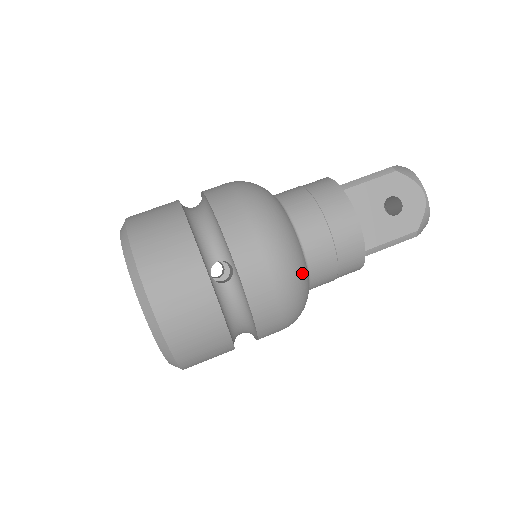
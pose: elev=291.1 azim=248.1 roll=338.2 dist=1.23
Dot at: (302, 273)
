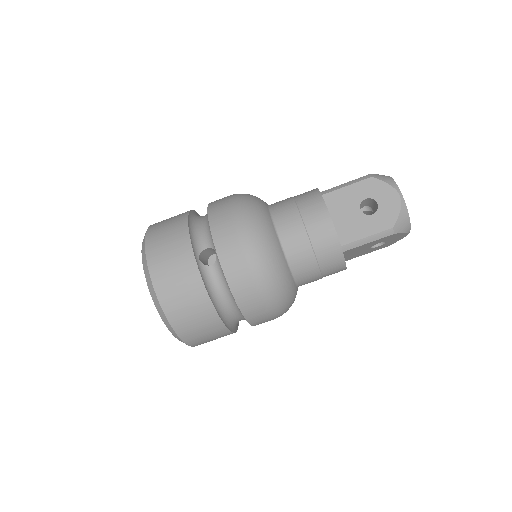
Dot at: (276, 260)
